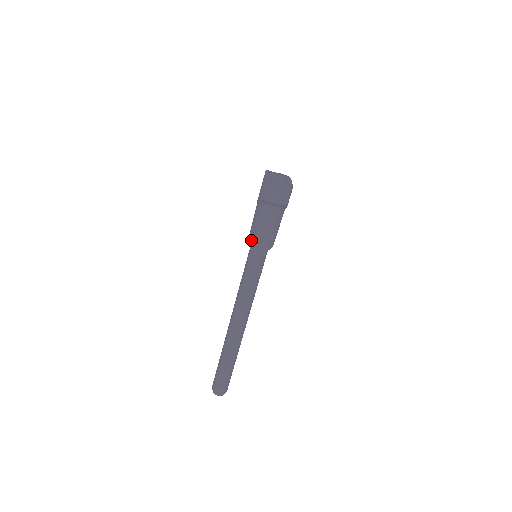
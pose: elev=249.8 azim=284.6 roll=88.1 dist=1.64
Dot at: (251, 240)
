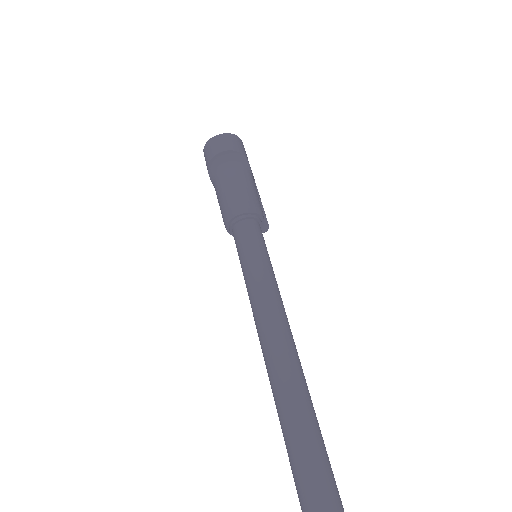
Dot at: (225, 219)
